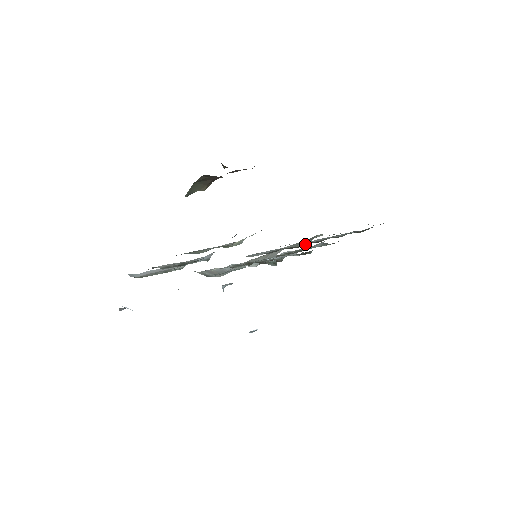
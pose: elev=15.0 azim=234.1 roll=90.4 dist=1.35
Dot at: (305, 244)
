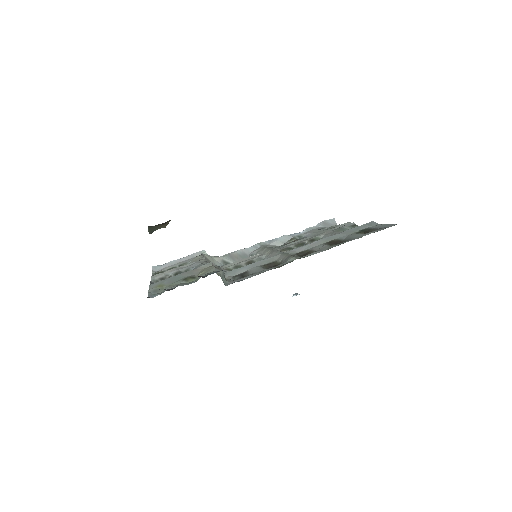
Dot at: (282, 263)
